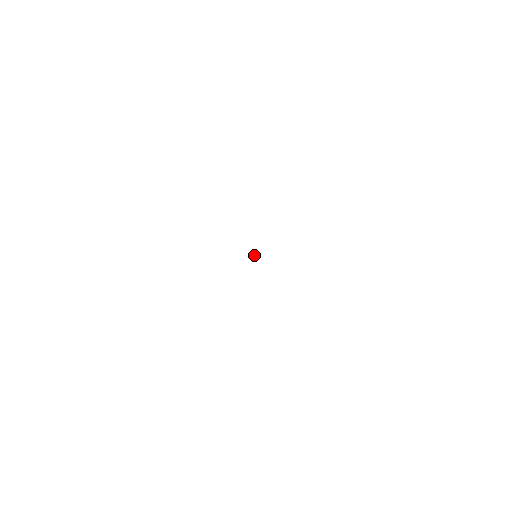
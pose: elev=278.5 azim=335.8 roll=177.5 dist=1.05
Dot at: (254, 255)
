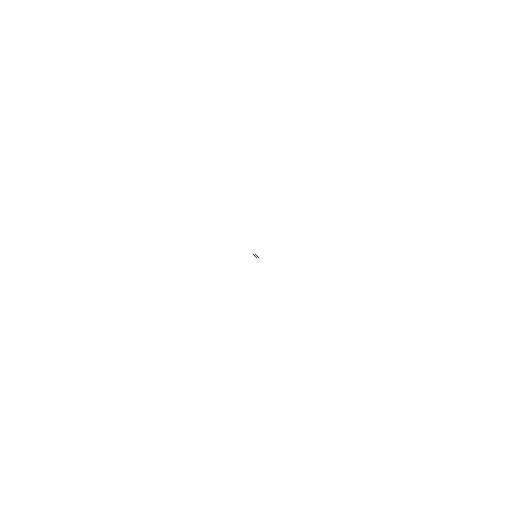
Dot at: occluded
